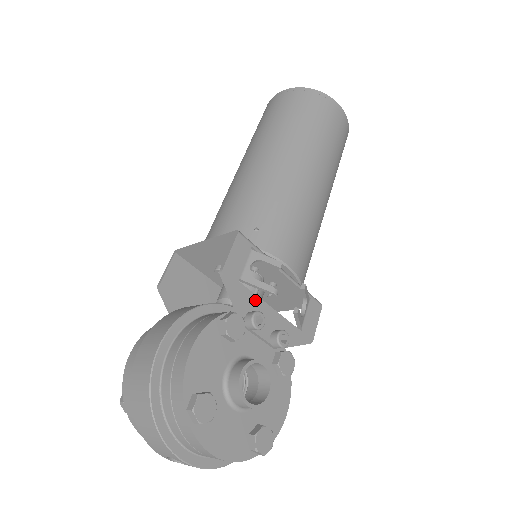
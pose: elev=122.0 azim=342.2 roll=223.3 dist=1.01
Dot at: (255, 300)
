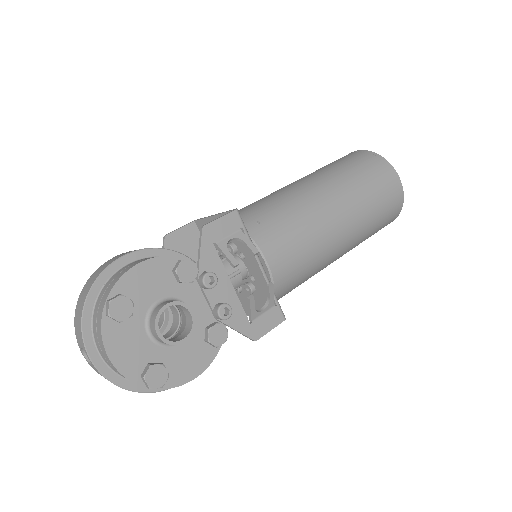
Dot at: (220, 268)
